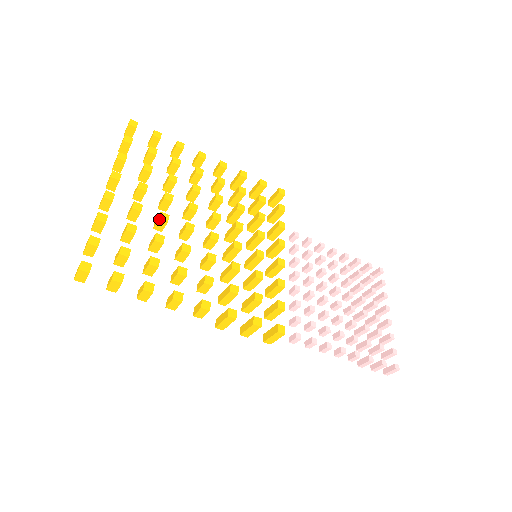
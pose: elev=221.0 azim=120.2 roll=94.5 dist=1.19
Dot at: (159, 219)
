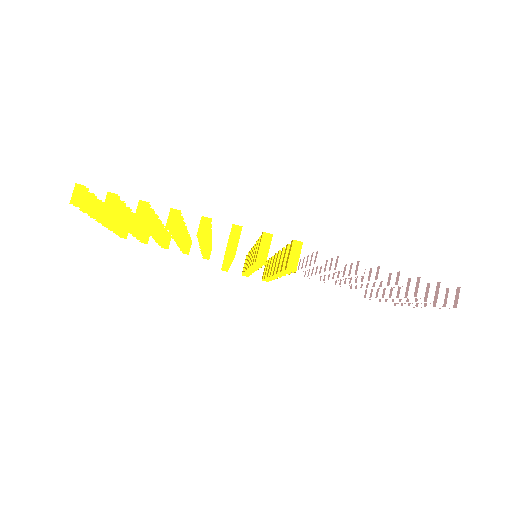
Dot at: occluded
